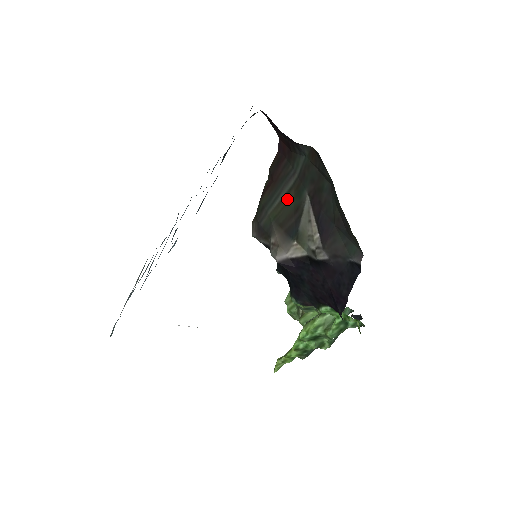
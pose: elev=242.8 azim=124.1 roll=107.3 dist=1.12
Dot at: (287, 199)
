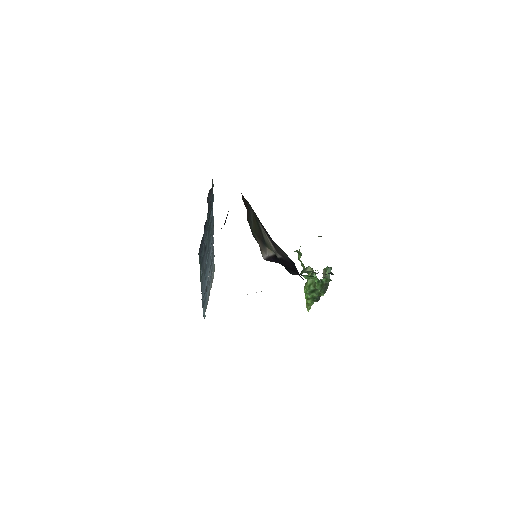
Dot at: (254, 223)
